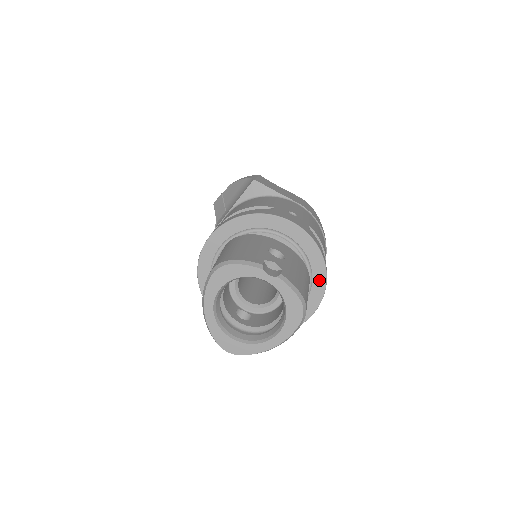
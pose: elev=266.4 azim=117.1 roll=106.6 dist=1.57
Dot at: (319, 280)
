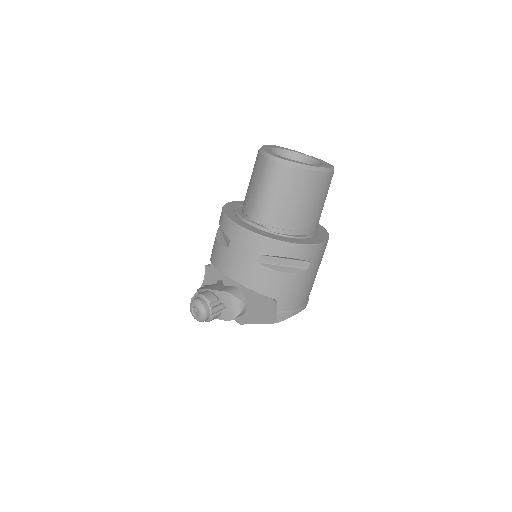
Dot at: (323, 233)
